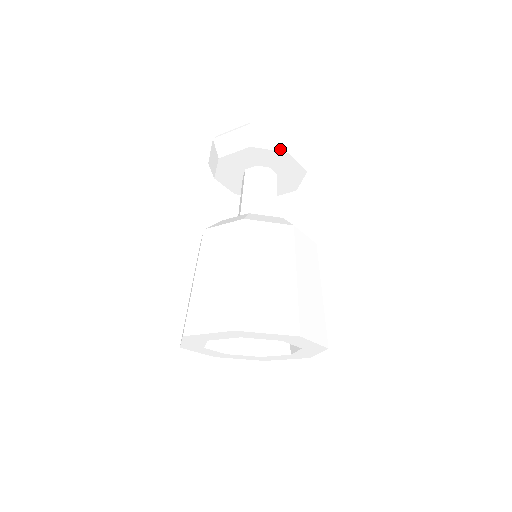
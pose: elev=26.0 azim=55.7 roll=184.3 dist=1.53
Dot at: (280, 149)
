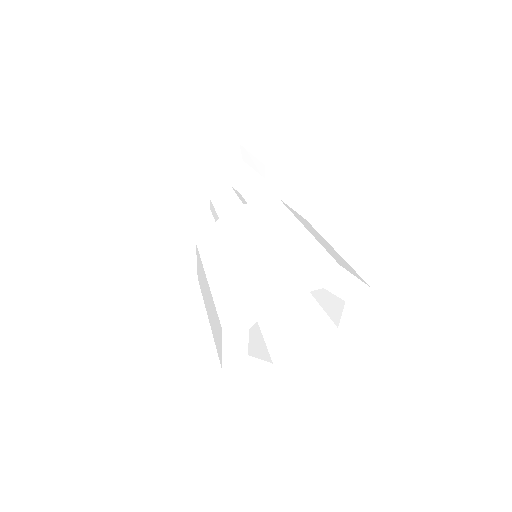
Dot at: (260, 173)
